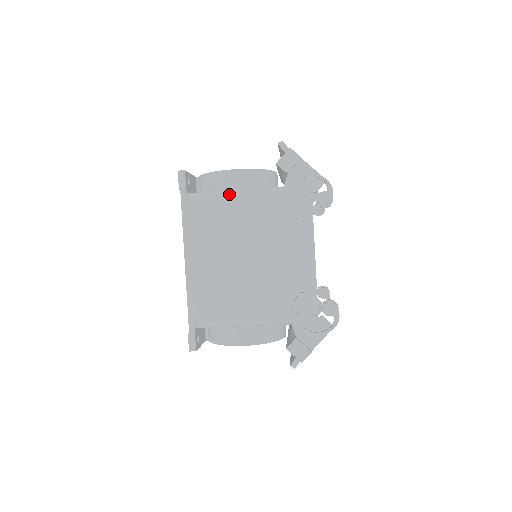
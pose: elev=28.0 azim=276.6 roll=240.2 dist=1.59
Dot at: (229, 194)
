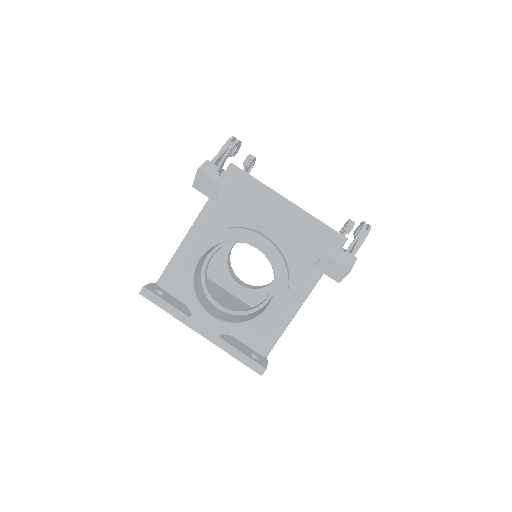
Dot at: occluded
